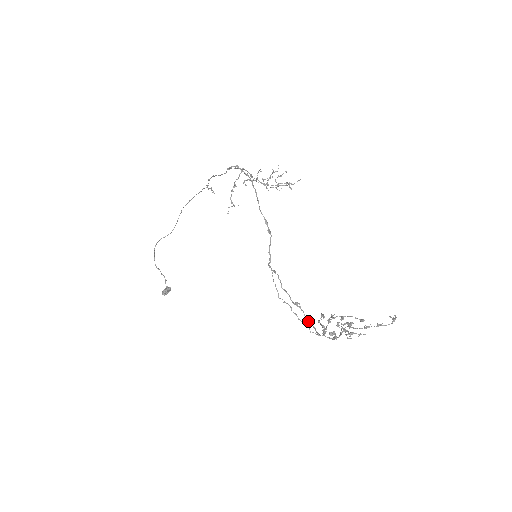
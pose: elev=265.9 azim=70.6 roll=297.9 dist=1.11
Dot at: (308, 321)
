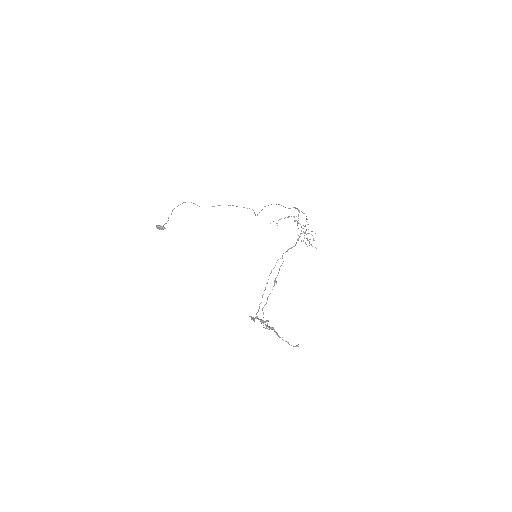
Dot at: (268, 296)
